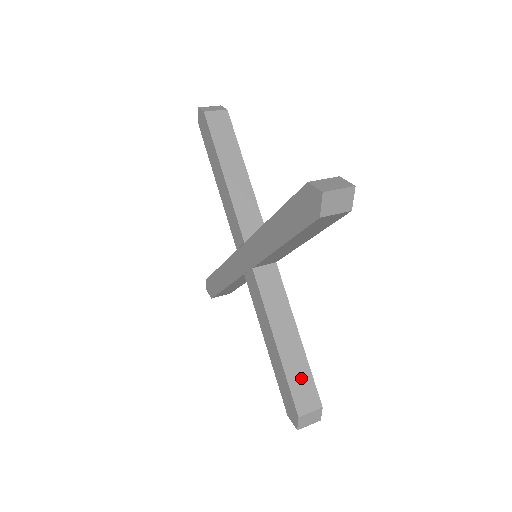
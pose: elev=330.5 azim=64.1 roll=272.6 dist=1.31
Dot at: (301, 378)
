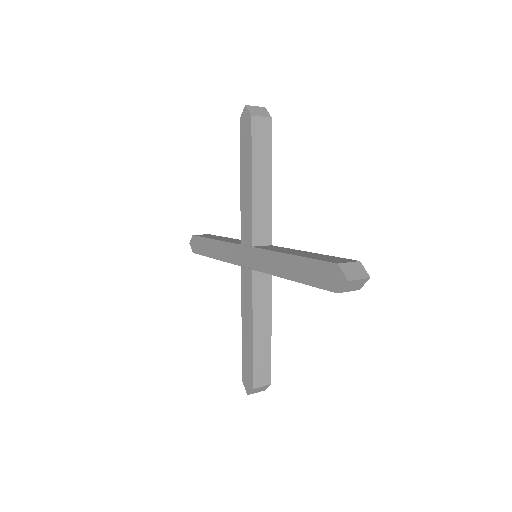
Dot at: (263, 361)
